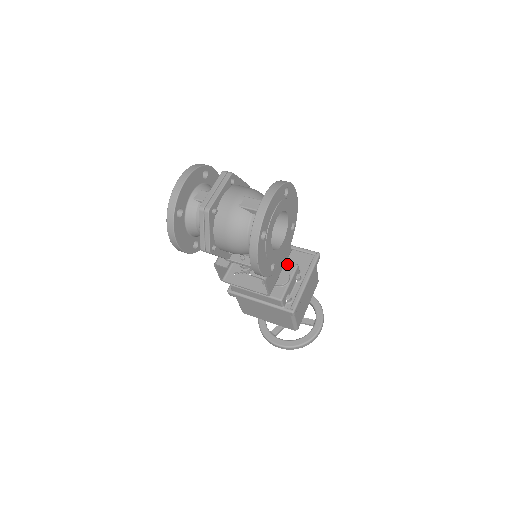
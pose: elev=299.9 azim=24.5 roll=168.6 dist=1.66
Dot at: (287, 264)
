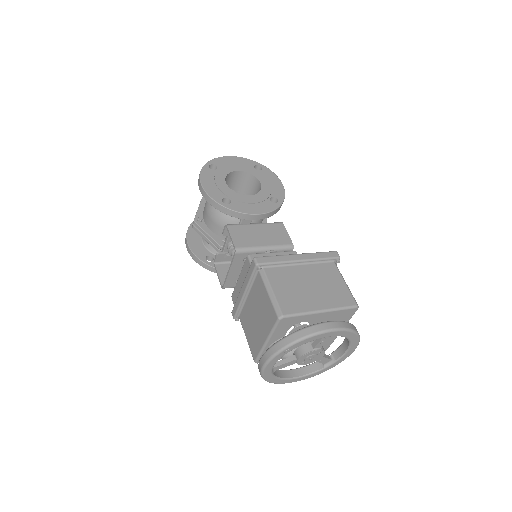
Dot at: occluded
